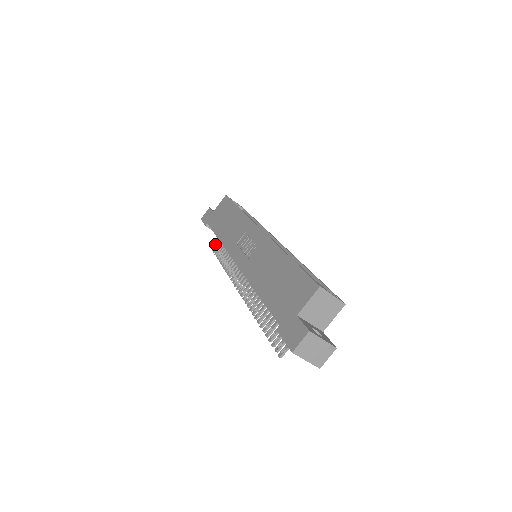
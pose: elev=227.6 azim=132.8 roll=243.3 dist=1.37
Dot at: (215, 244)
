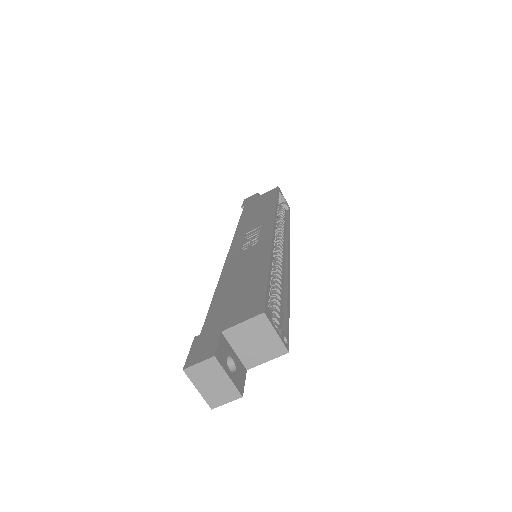
Dot at: occluded
